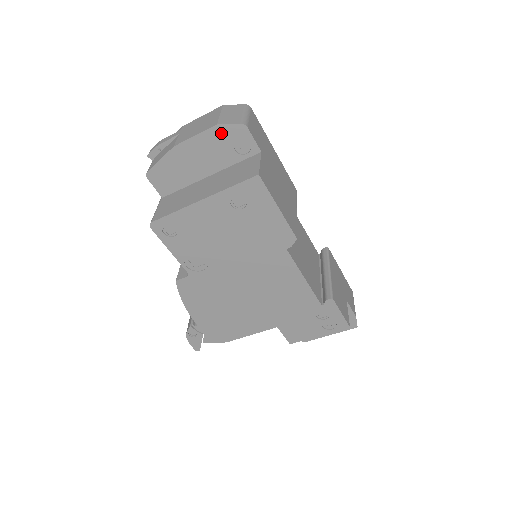
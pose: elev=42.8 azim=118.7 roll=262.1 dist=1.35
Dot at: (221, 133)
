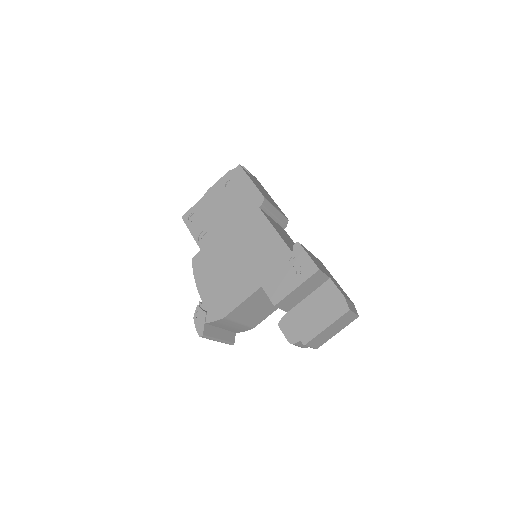
Dot at: occluded
